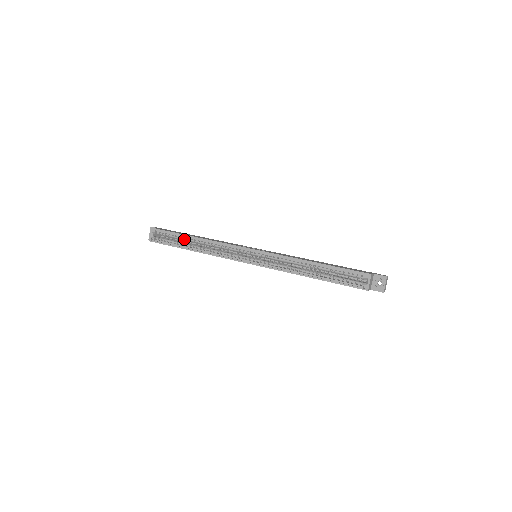
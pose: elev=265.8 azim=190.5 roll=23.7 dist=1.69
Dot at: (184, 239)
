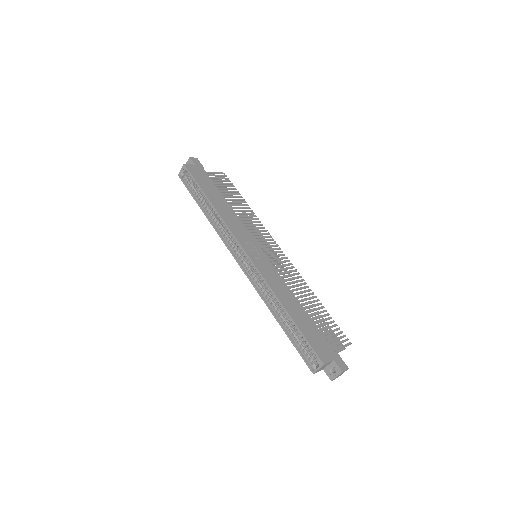
Dot at: (204, 197)
